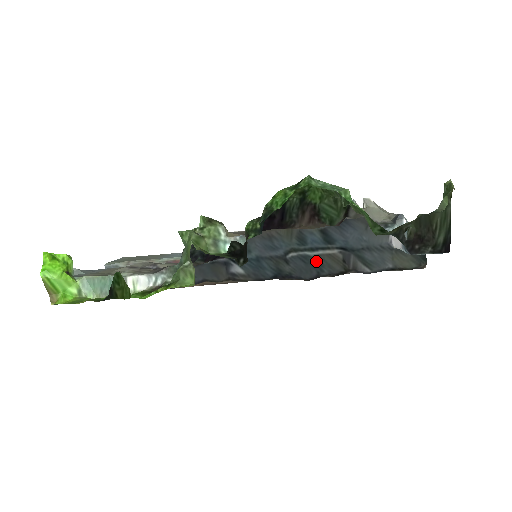
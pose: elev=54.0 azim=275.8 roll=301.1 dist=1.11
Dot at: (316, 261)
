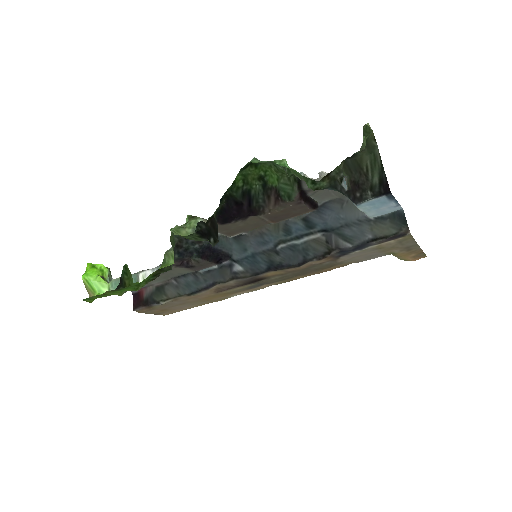
Dot at: (302, 247)
